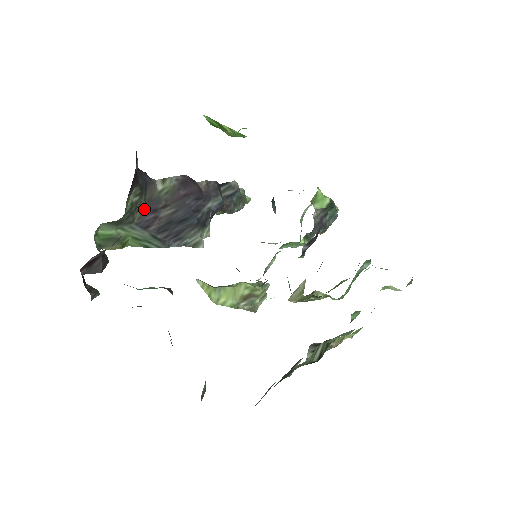
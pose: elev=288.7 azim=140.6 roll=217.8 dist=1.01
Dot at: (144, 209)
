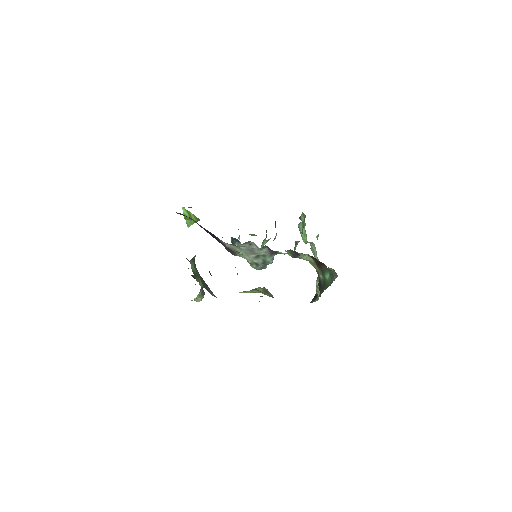
Dot at: occluded
